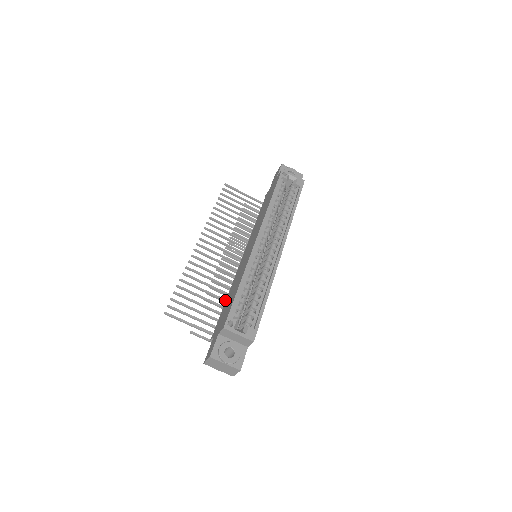
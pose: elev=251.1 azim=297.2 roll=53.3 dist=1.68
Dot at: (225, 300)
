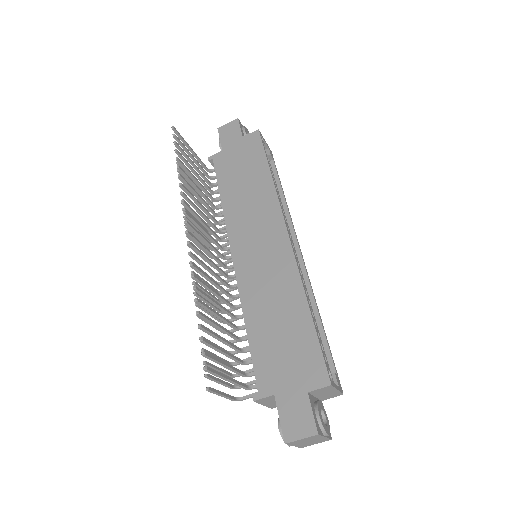
Dot at: (235, 326)
